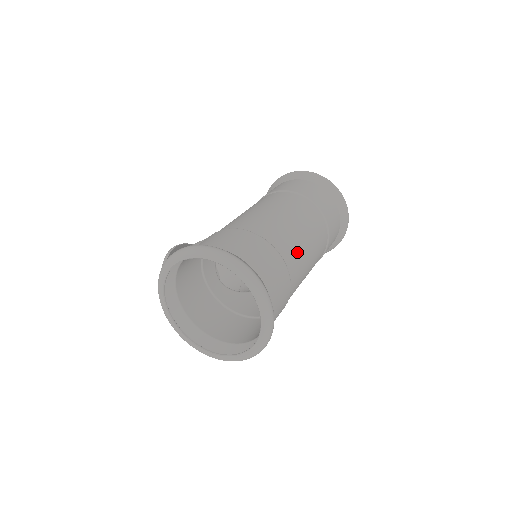
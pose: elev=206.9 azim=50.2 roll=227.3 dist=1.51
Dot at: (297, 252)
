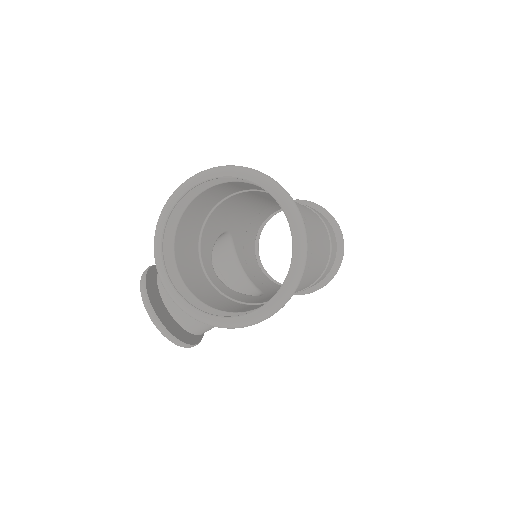
Dot at: (311, 223)
